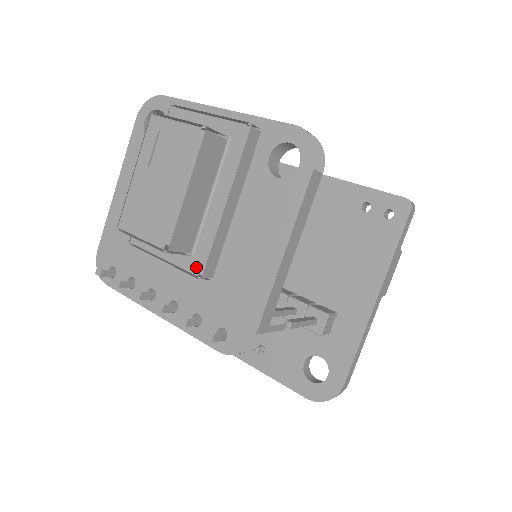
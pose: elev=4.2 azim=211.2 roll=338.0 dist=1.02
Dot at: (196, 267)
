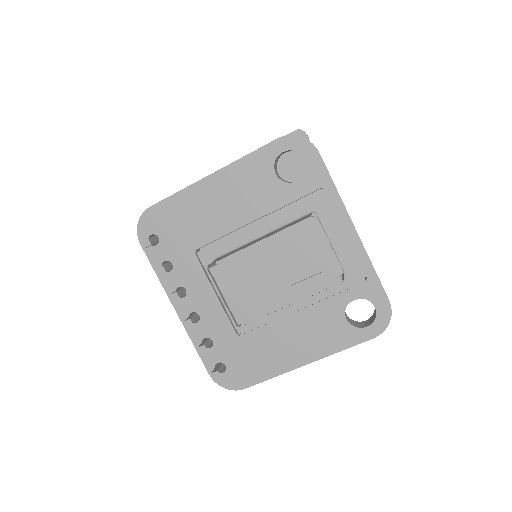
Dot at: (242, 327)
